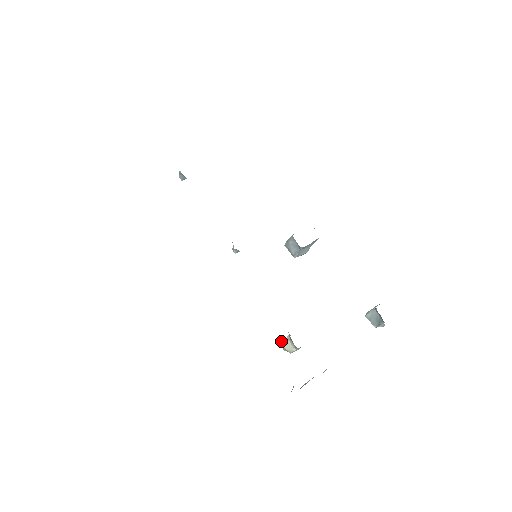
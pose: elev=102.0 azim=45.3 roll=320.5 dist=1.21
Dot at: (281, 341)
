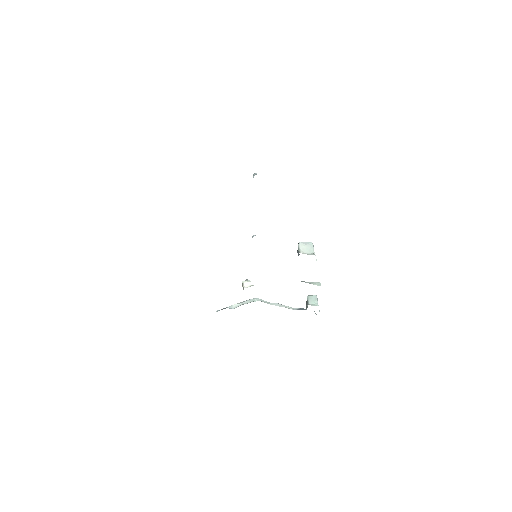
Dot at: (242, 283)
